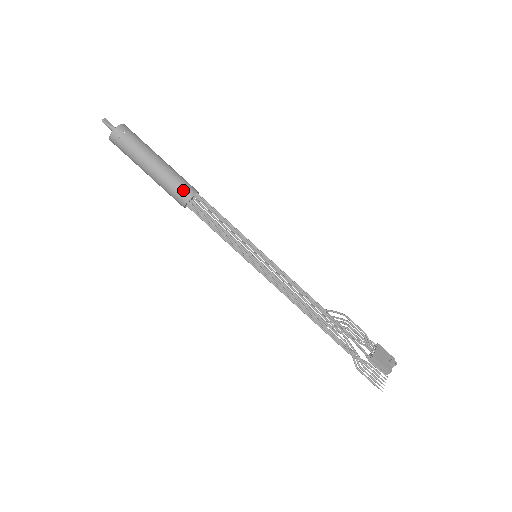
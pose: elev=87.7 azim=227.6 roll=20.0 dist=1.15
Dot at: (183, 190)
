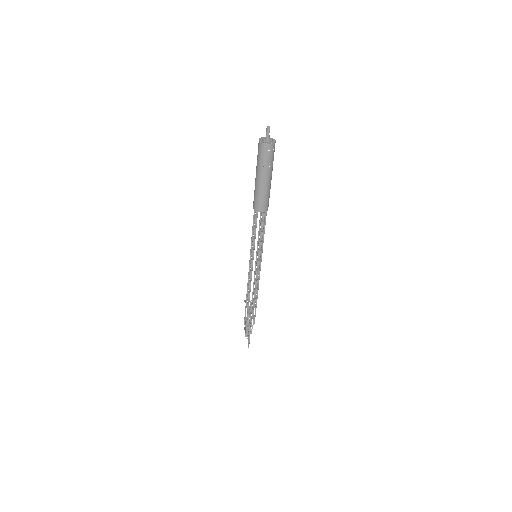
Dot at: (268, 204)
